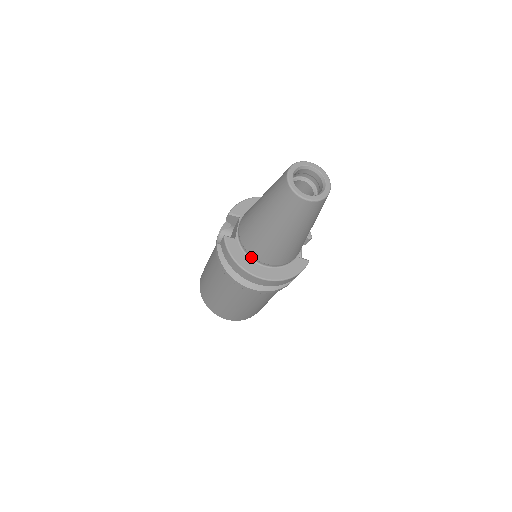
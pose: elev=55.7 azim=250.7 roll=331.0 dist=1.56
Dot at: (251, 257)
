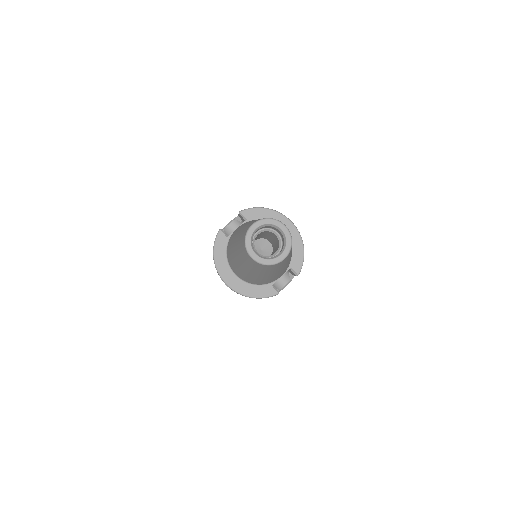
Dot at: (228, 260)
